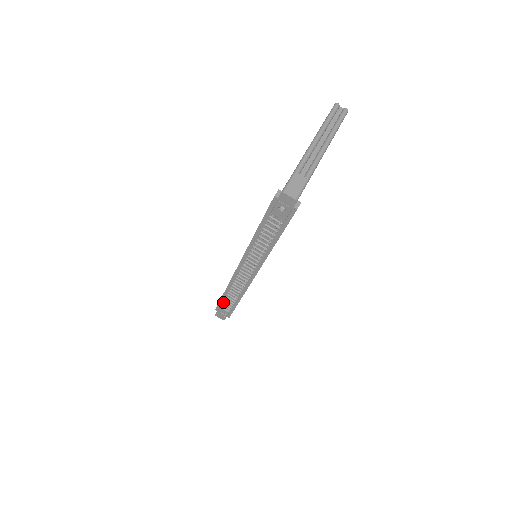
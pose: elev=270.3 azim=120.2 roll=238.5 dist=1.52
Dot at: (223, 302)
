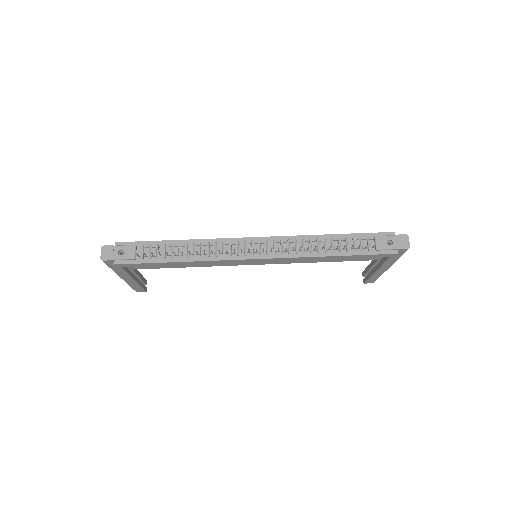
Dot at: (151, 245)
